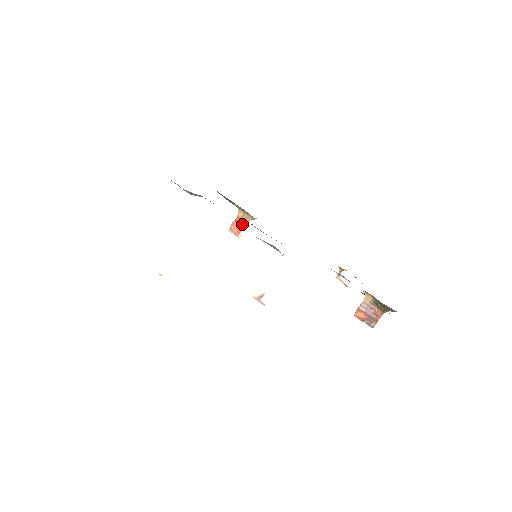
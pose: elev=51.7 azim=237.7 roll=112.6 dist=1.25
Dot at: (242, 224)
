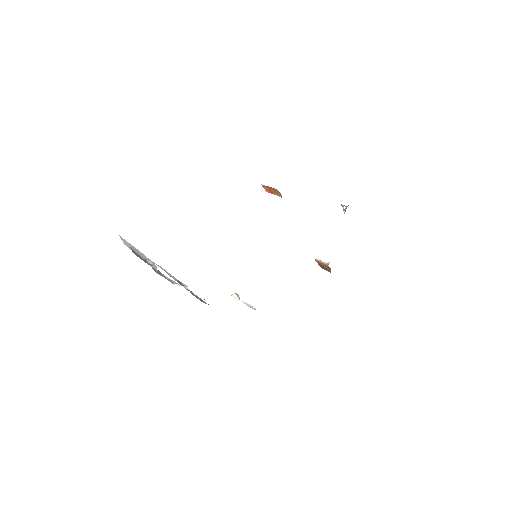
Dot at: (274, 193)
